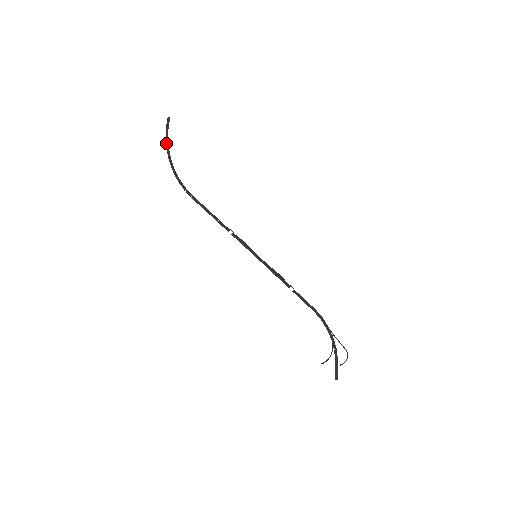
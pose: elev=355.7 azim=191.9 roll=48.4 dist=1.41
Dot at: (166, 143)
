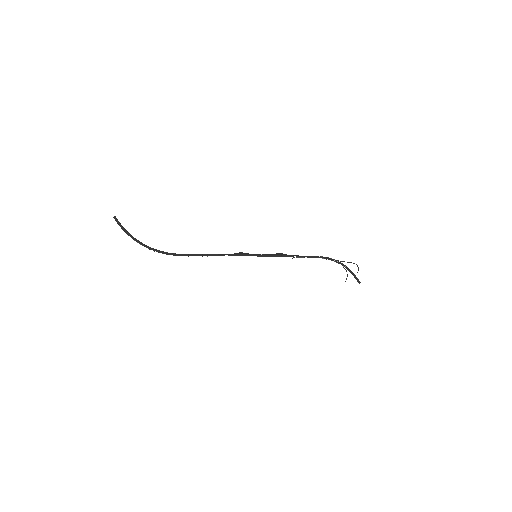
Dot at: occluded
